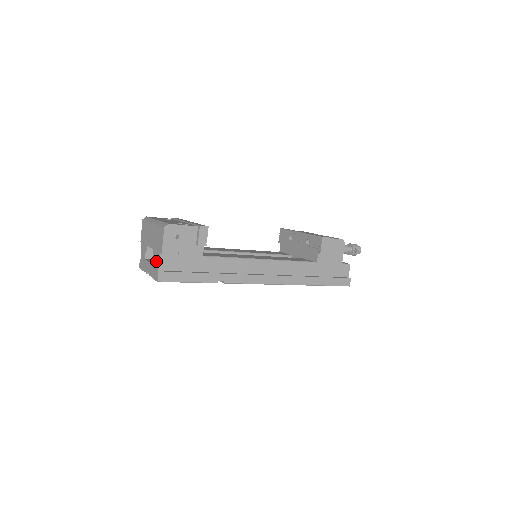
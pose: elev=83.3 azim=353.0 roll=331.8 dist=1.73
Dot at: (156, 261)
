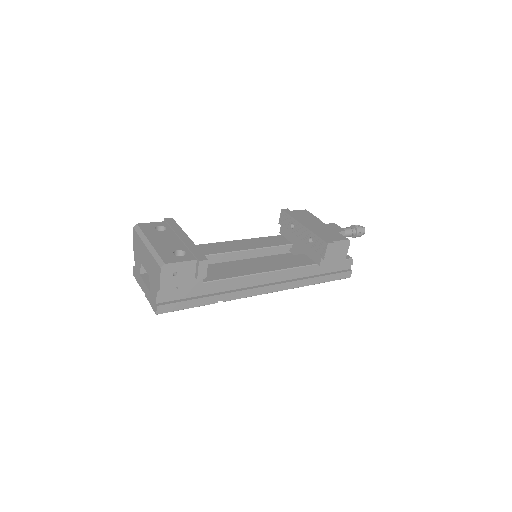
Dot at: (153, 293)
